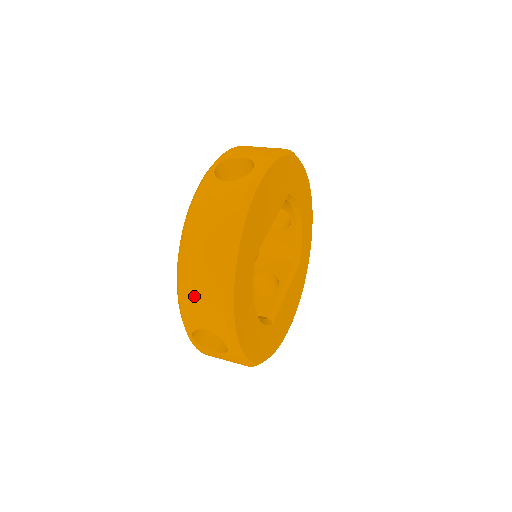
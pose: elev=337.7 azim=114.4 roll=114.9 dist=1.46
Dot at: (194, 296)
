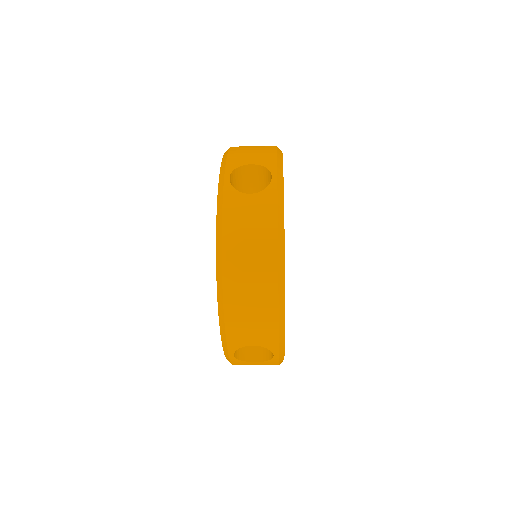
Dot at: (243, 317)
